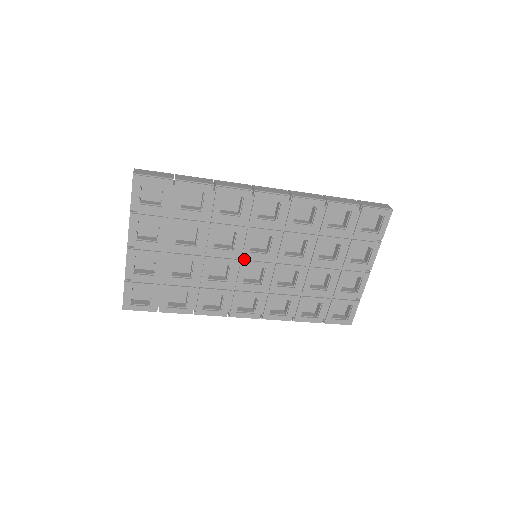
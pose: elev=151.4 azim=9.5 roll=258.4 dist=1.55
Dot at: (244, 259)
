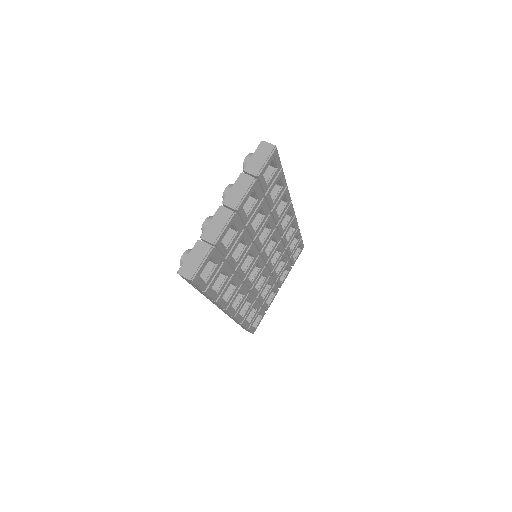
Dot at: (259, 255)
